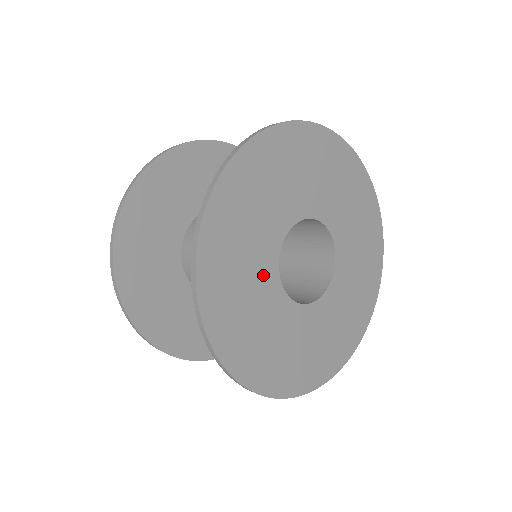
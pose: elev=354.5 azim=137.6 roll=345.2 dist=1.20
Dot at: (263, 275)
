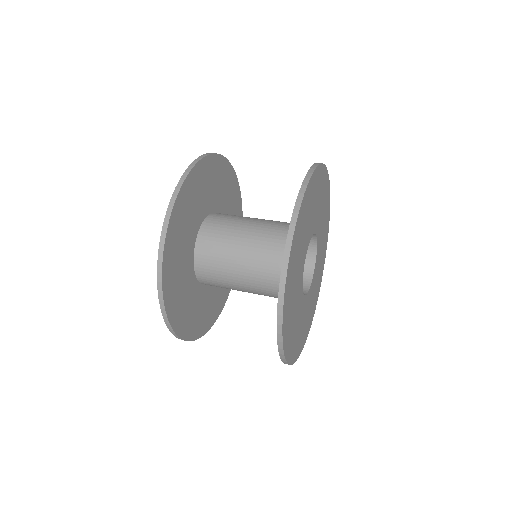
Dot at: (298, 294)
